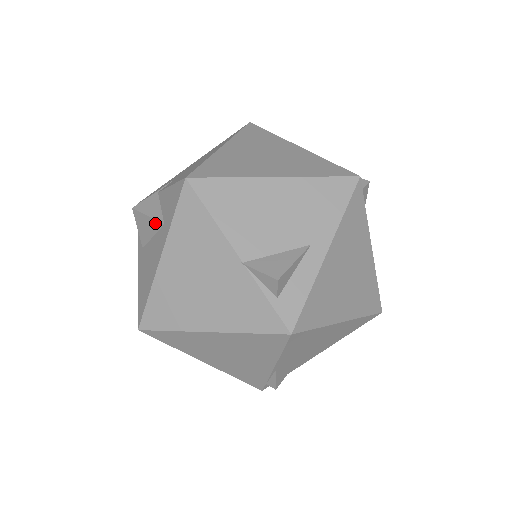
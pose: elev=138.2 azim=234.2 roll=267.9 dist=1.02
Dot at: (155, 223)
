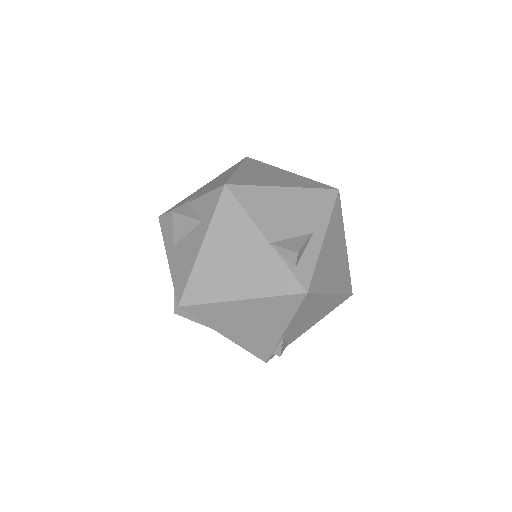
Dot at: (193, 222)
